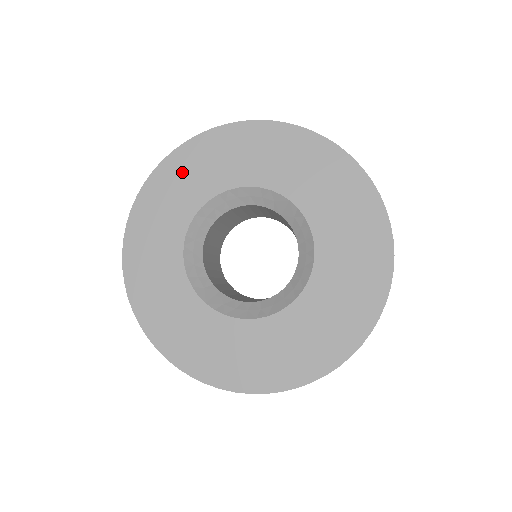
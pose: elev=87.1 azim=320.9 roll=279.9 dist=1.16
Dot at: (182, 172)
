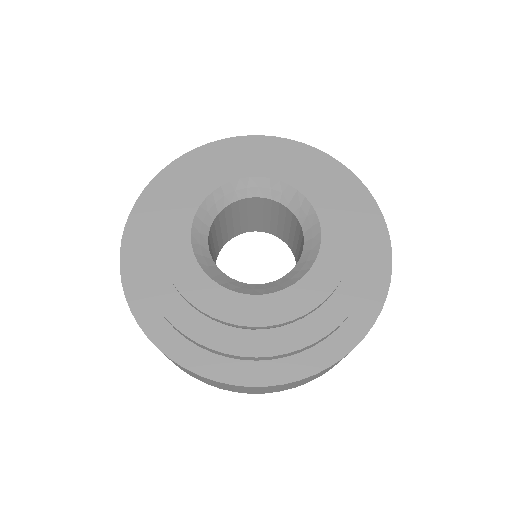
Dot at: (193, 167)
